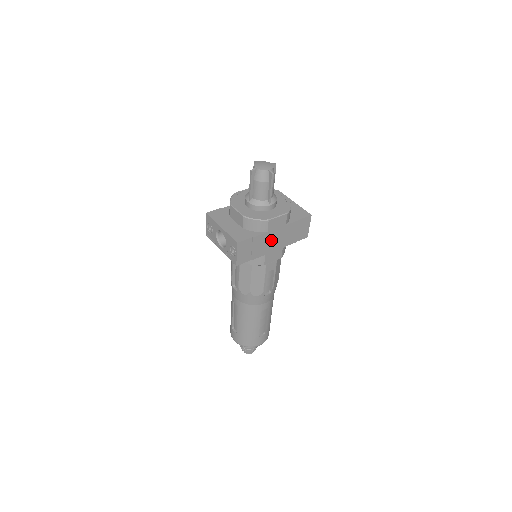
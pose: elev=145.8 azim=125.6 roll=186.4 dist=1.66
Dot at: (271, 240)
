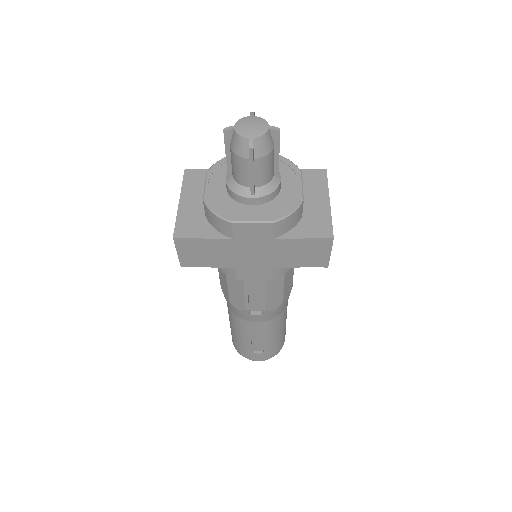
Dot at: (244, 251)
